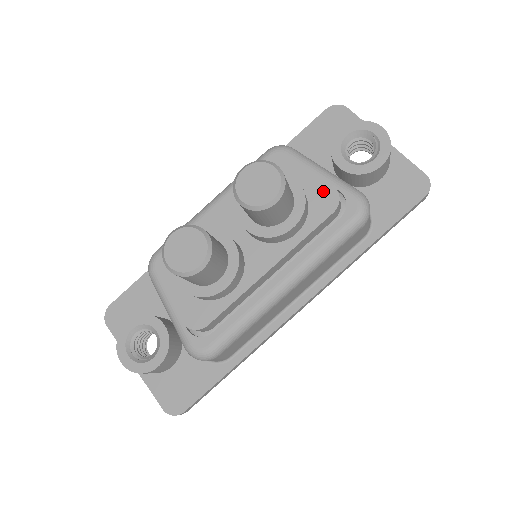
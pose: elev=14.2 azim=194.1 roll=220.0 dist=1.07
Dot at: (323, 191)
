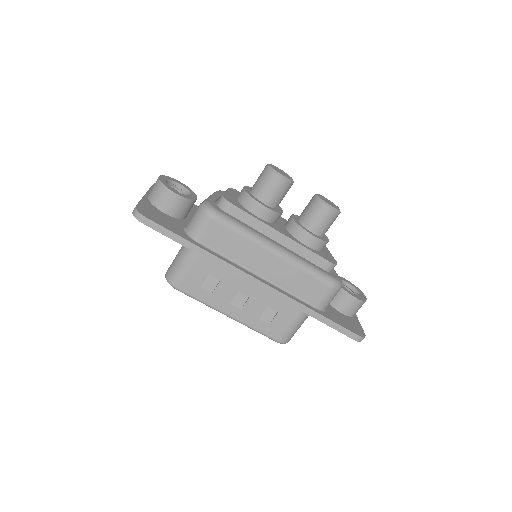
Dot at: (331, 258)
